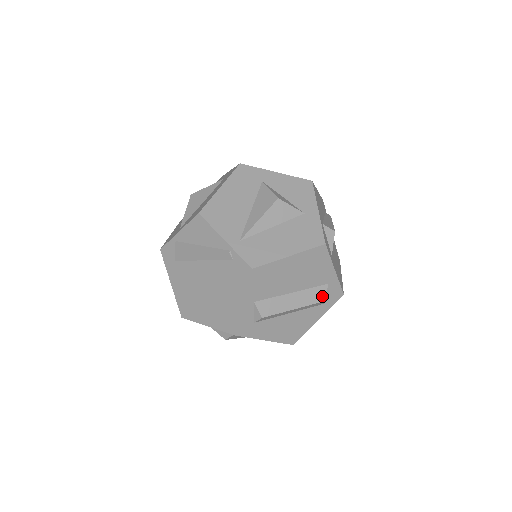
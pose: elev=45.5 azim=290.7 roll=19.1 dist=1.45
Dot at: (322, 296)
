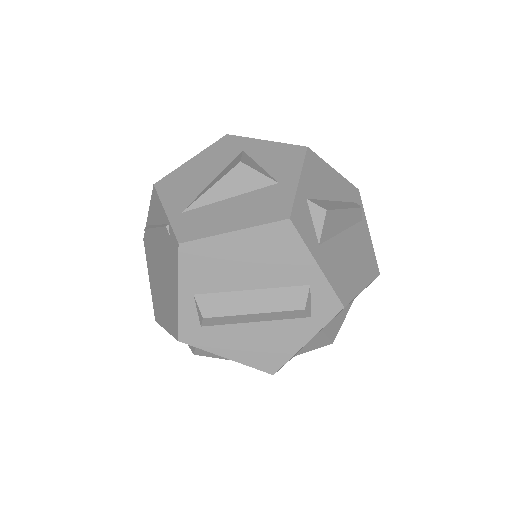
Dot at: (299, 301)
